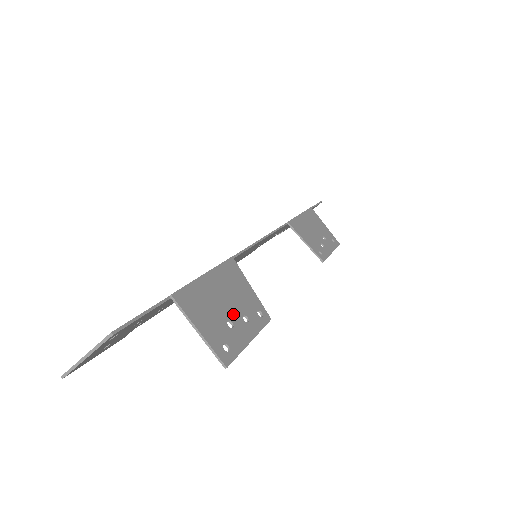
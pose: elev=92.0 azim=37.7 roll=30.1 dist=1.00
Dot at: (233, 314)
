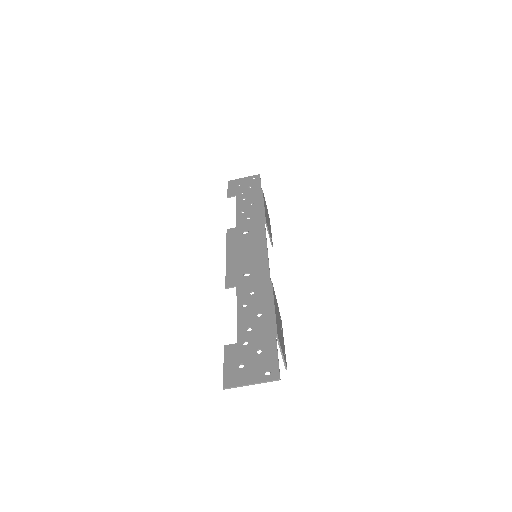
Dot at: occluded
